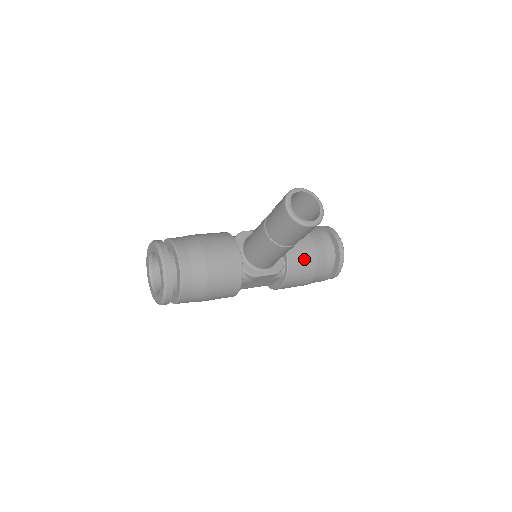
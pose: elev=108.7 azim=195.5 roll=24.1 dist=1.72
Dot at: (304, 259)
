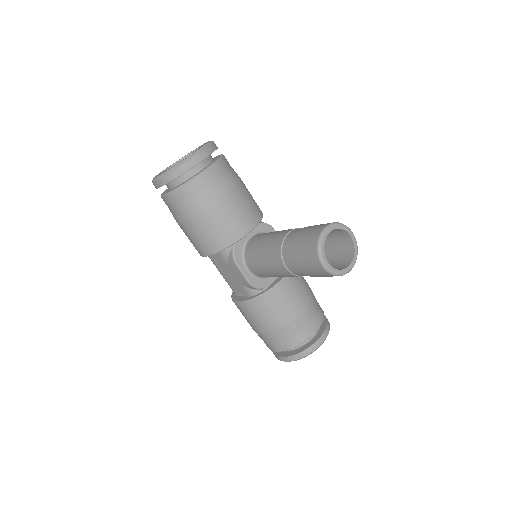
Dot at: (282, 307)
